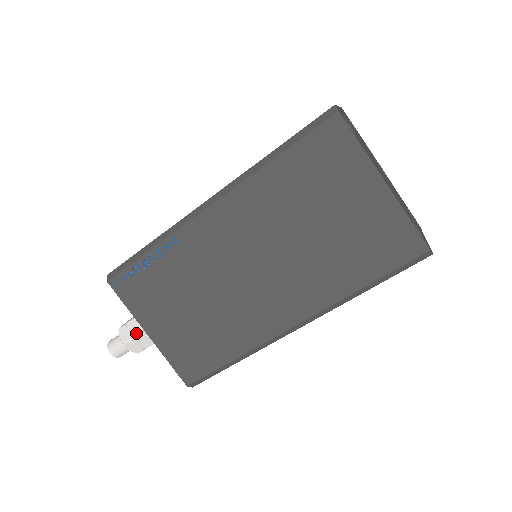
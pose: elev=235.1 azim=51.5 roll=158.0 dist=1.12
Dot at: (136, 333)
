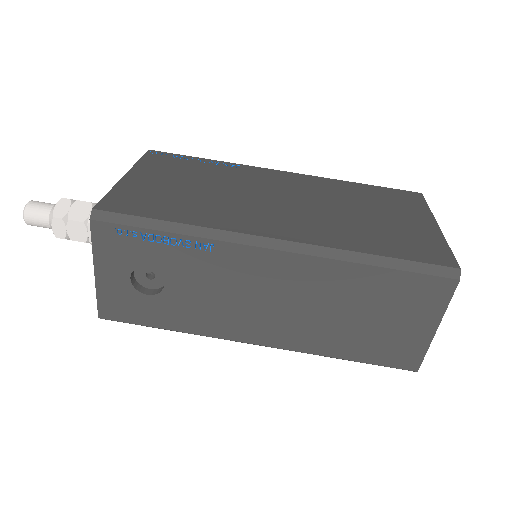
Dot at: occluded
